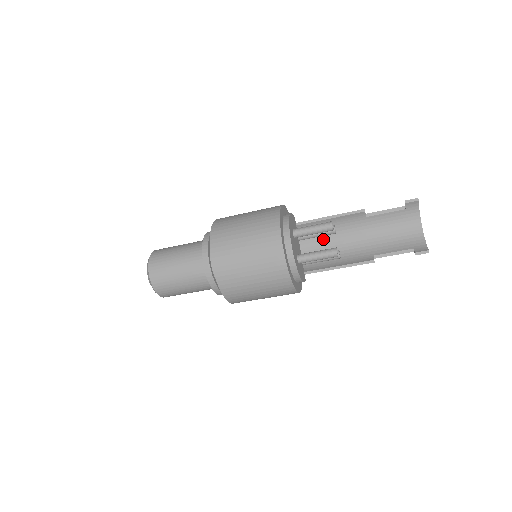
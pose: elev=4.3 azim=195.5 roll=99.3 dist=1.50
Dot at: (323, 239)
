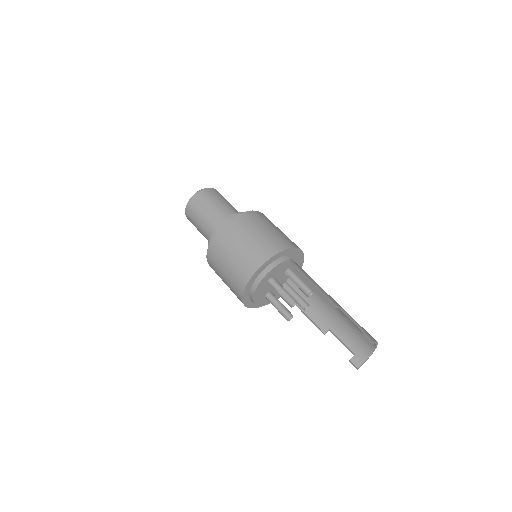
Dot at: occluded
